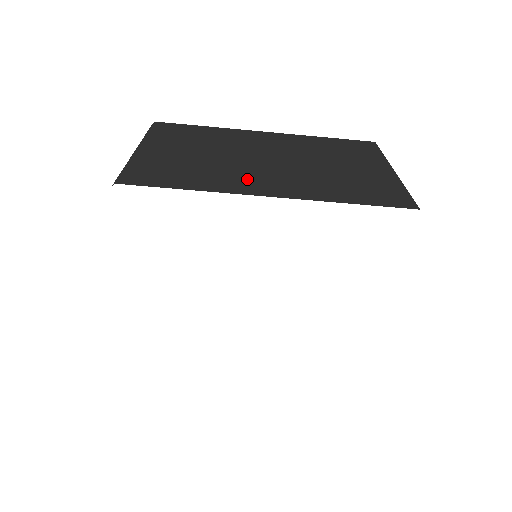
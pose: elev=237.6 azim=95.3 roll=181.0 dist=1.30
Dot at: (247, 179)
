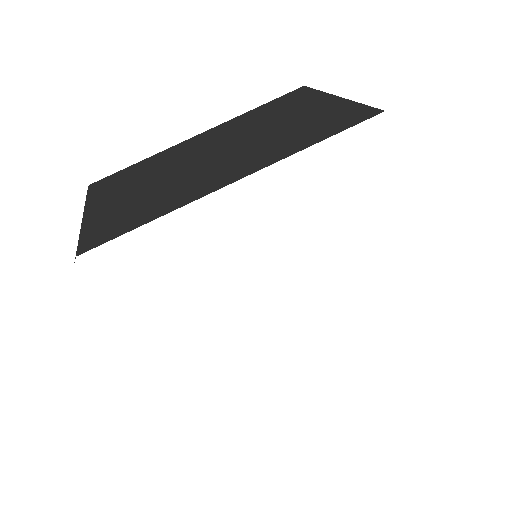
Dot at: (203, 181)
